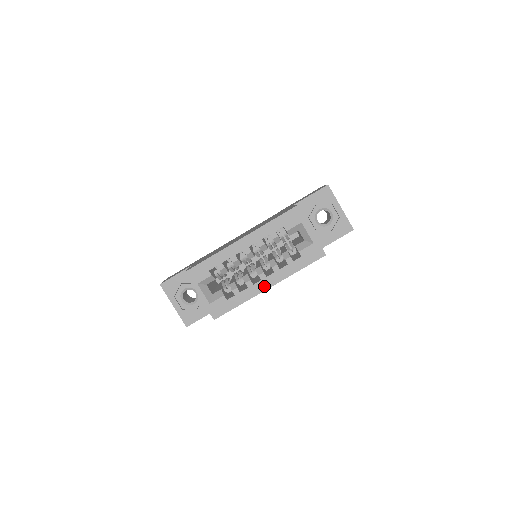
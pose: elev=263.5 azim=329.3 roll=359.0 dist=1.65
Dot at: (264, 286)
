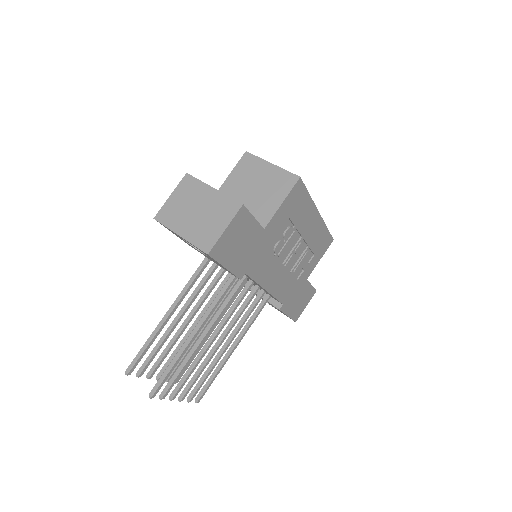
Dot at: occluded
